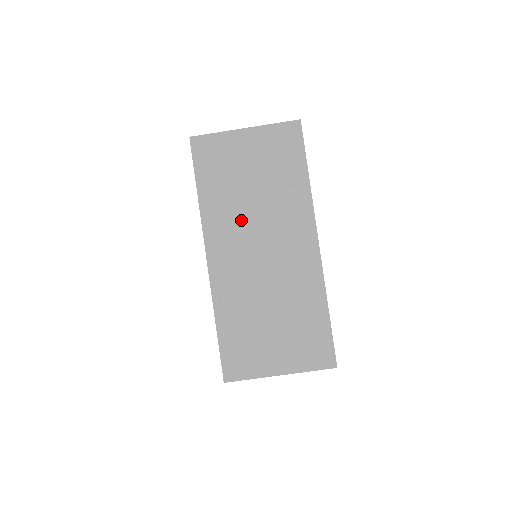
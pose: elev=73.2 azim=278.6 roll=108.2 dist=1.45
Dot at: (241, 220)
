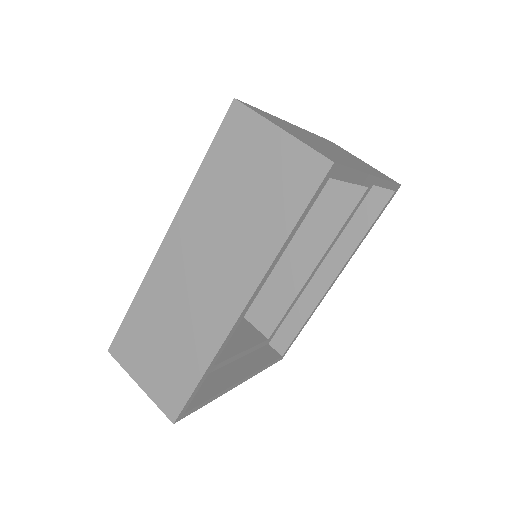
Dot at: (332, 146)
